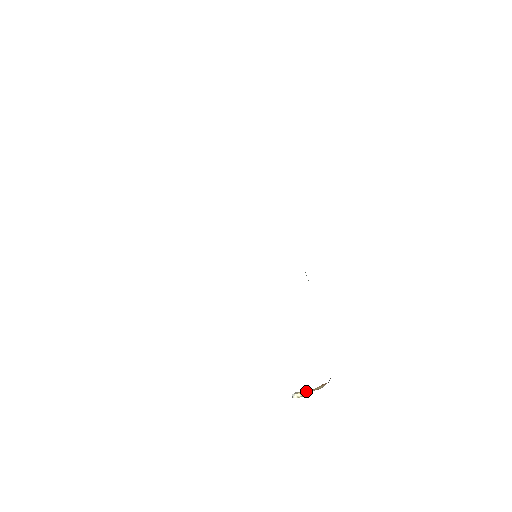
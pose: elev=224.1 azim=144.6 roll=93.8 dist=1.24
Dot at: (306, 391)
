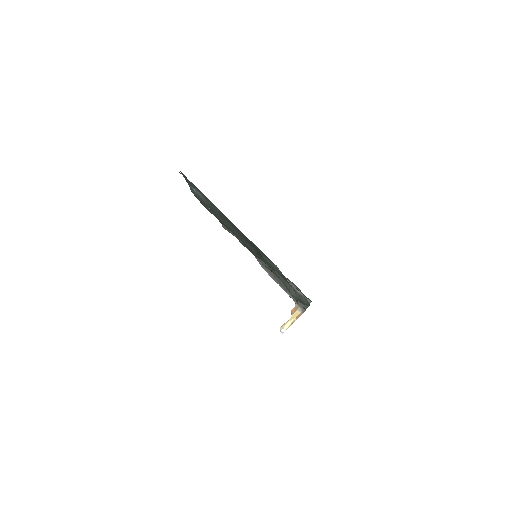
Dot at: (289, 322)
